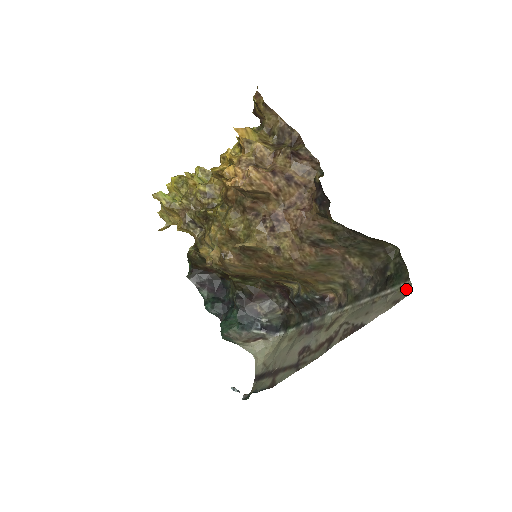
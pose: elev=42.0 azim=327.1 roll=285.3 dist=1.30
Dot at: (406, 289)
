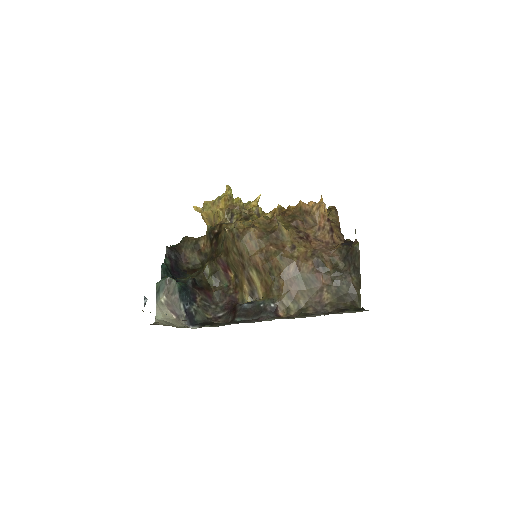
Dot at: occluded
